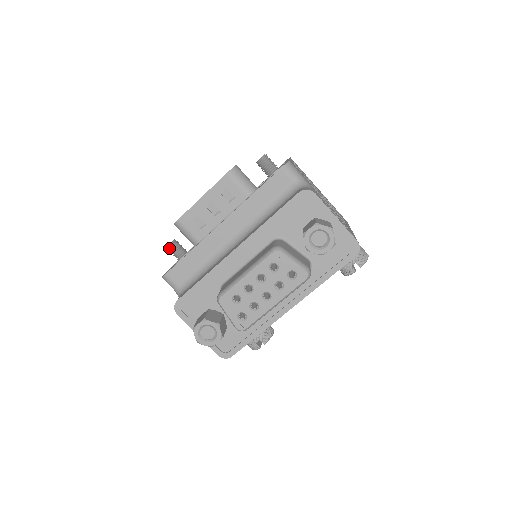
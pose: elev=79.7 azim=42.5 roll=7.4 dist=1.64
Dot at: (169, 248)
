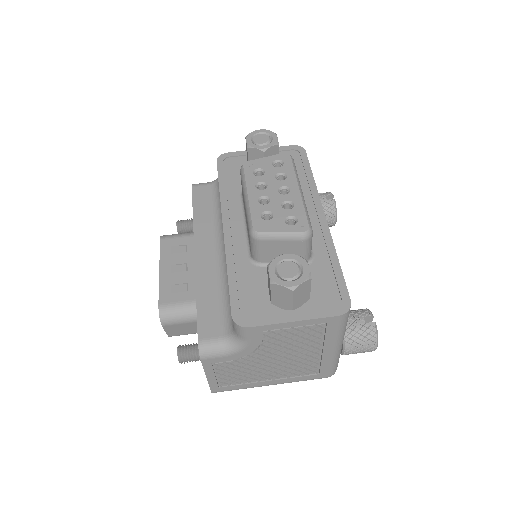
Dot at: (181, 353)
